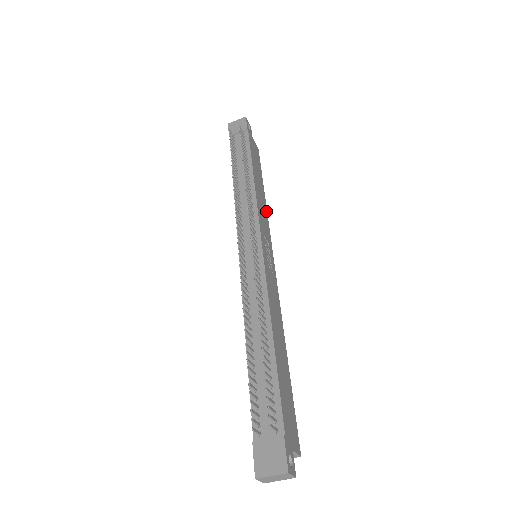
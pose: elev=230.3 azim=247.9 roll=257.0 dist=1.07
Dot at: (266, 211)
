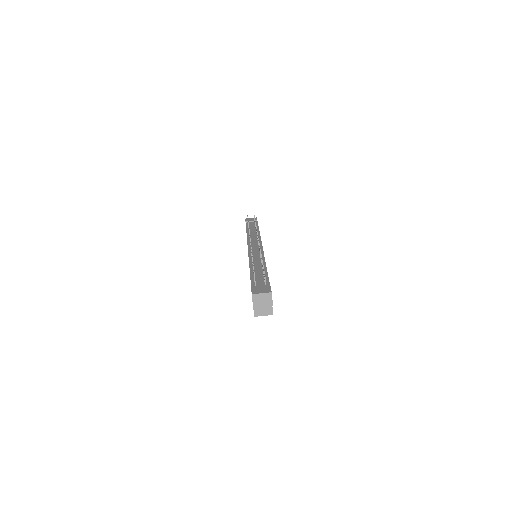
Dot at: occluded
